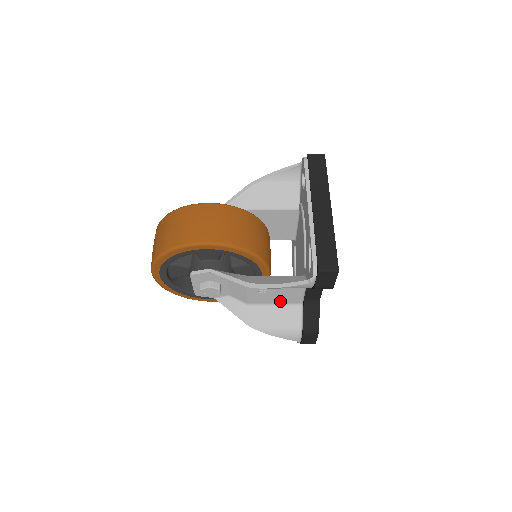
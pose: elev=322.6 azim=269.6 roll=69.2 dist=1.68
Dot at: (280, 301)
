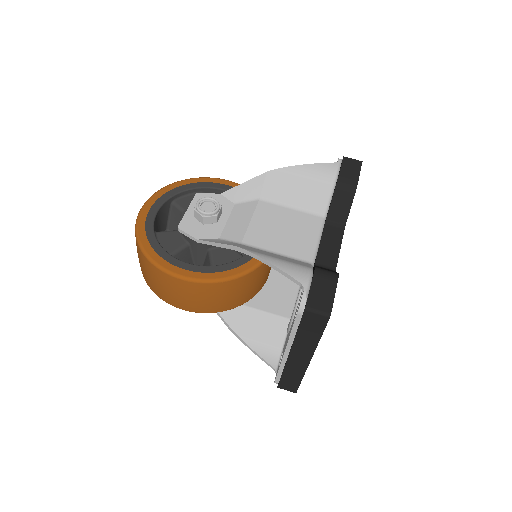
Dot at: (281, 275)
